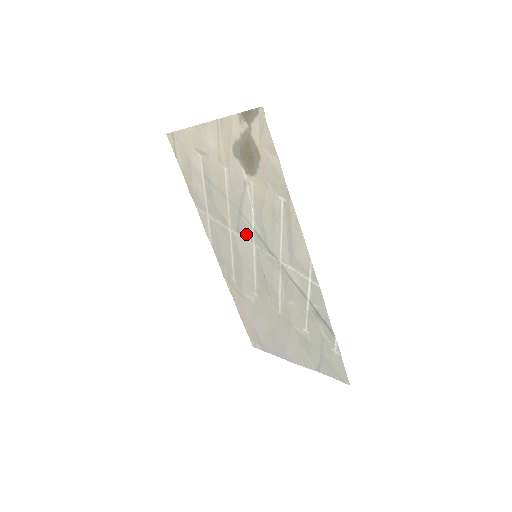
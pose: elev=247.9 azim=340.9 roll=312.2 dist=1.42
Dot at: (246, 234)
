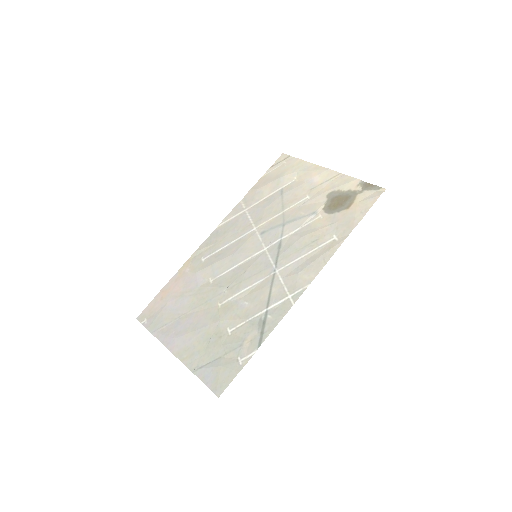
Dot at: (268, 239)
